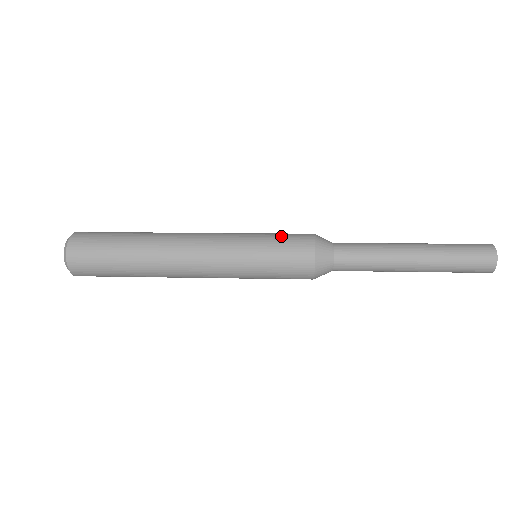
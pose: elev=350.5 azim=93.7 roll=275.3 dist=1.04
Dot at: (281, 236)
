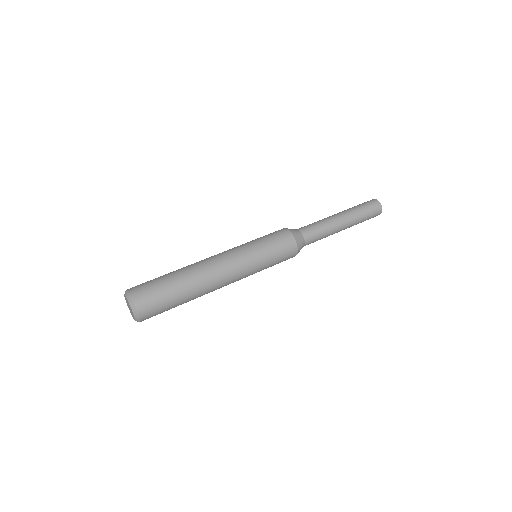
Dot at: (279, 254)
